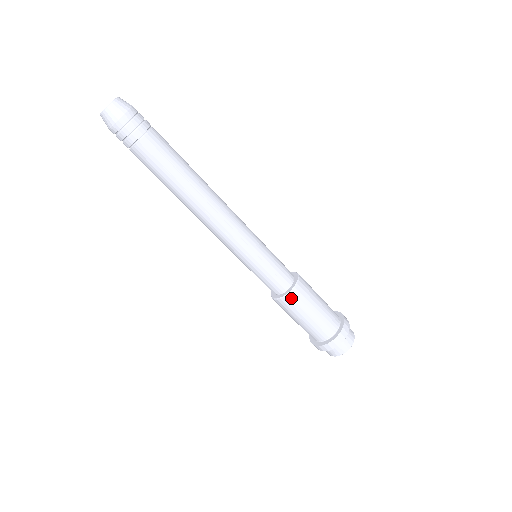
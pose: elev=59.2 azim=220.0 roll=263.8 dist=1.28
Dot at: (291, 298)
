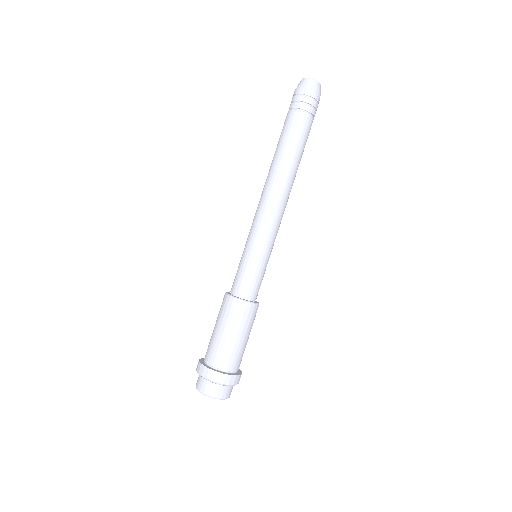
Dot at: (236, 304)
